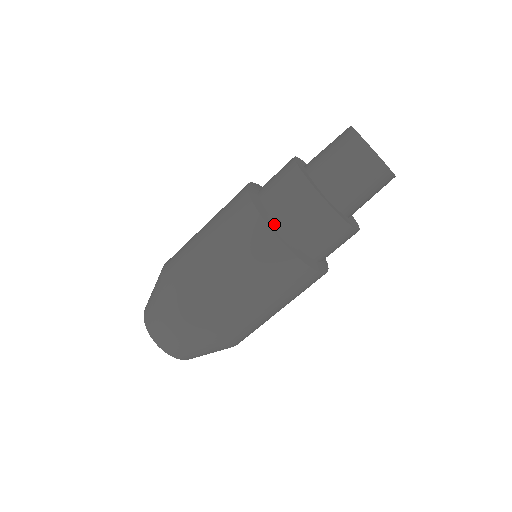
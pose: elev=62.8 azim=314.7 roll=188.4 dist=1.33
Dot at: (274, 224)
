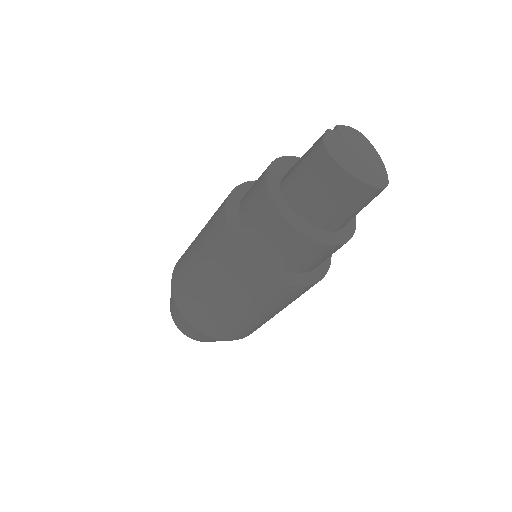
Dot at: (303, 276)
